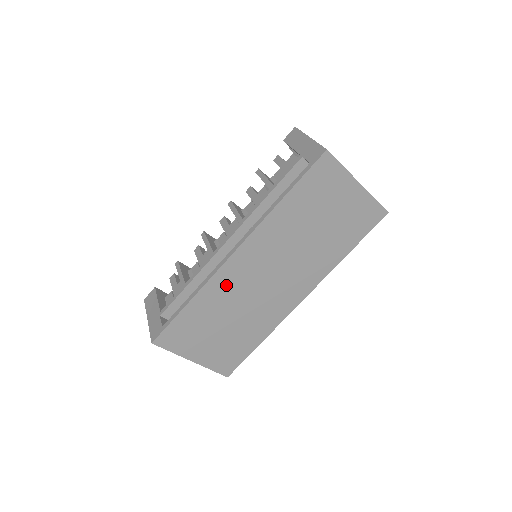
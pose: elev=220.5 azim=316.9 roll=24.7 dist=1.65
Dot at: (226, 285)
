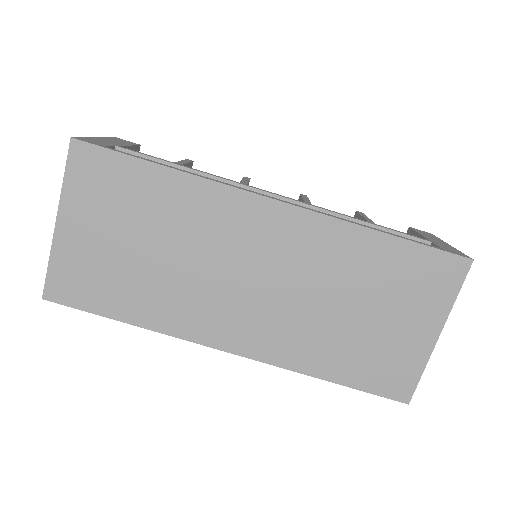
Dot at: (216, 214)
